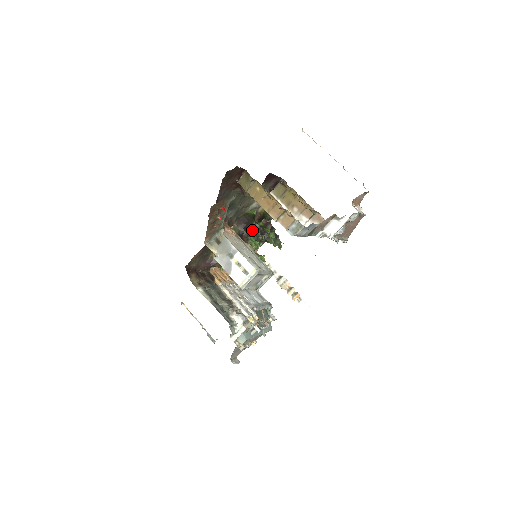
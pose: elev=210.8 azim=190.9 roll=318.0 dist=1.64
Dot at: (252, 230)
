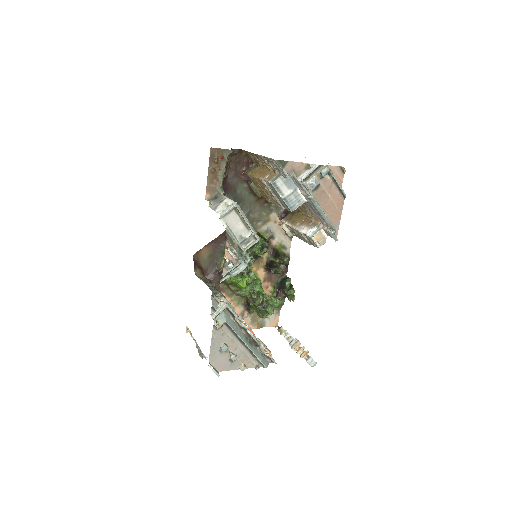
Dot at: (259, 242)
